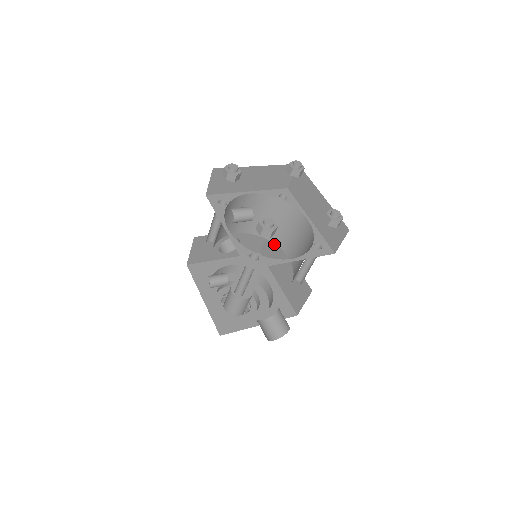
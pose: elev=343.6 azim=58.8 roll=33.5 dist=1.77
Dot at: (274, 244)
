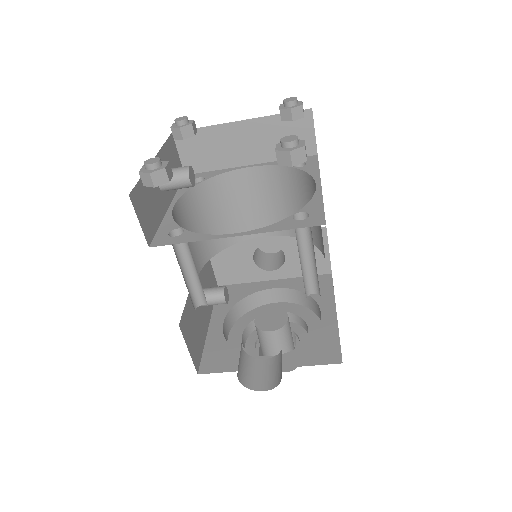
Dot at: occluded
